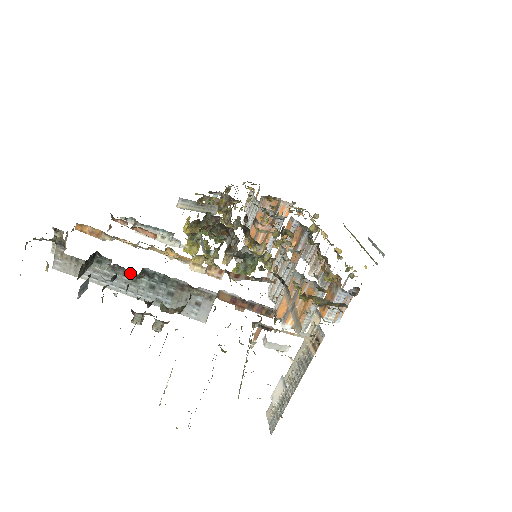
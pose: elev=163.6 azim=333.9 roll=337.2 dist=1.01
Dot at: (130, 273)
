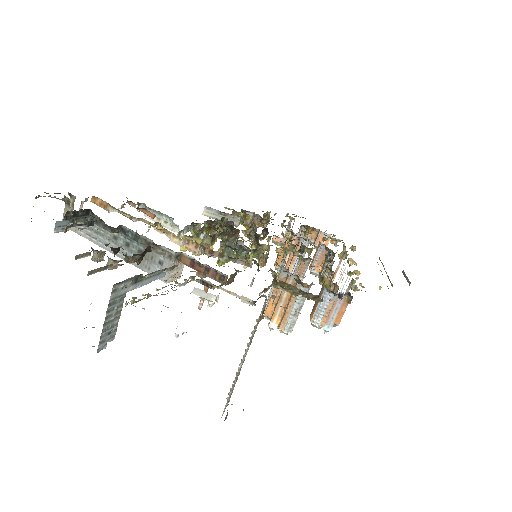
Dot at: (107, 226)
